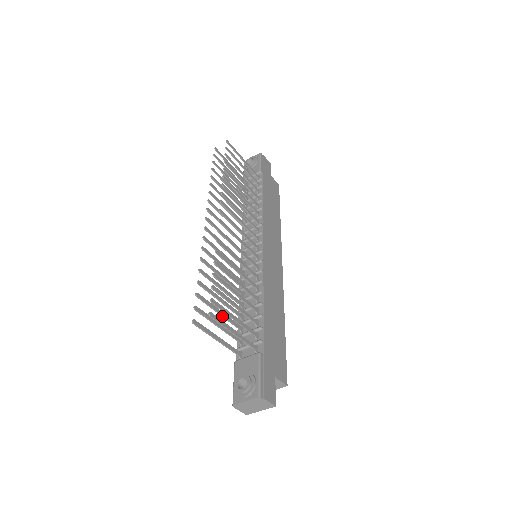
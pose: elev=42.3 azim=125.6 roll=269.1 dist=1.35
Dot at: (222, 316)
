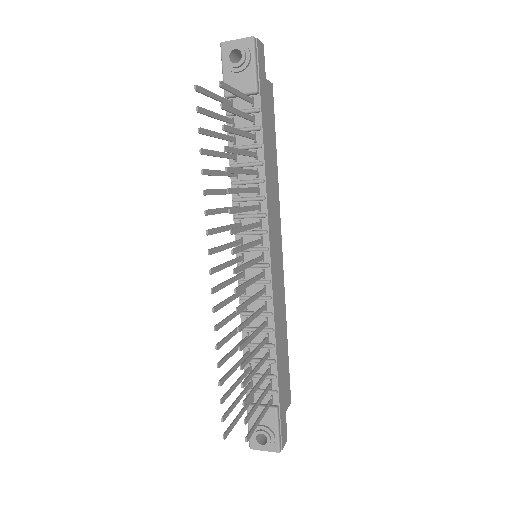
Dot at: (238, 384)
